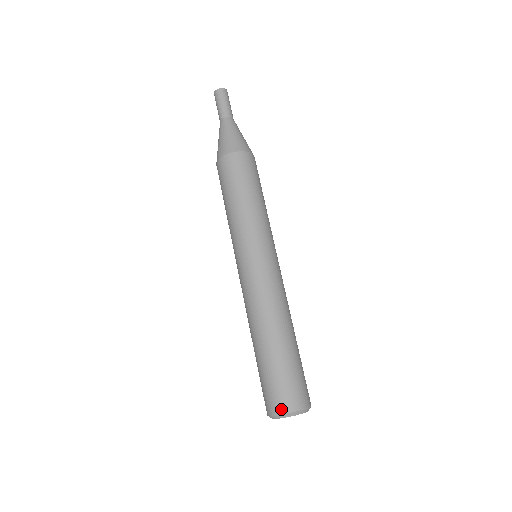
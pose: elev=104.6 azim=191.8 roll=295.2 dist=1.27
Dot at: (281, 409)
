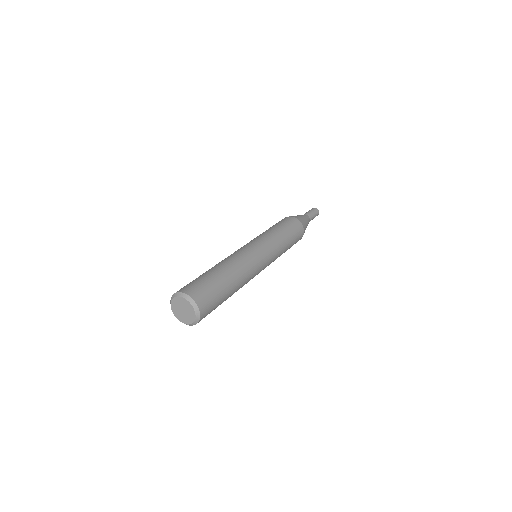
Dot at: occluded
